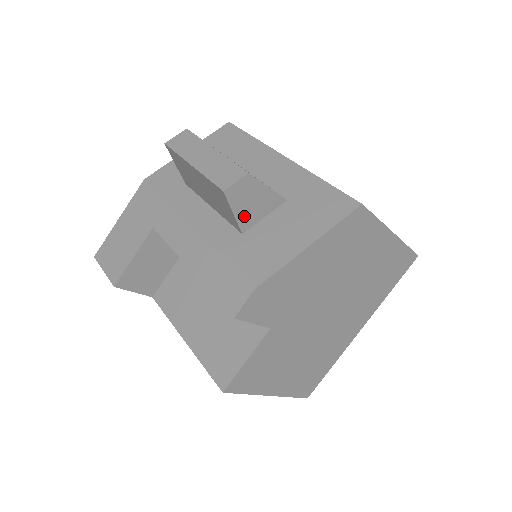
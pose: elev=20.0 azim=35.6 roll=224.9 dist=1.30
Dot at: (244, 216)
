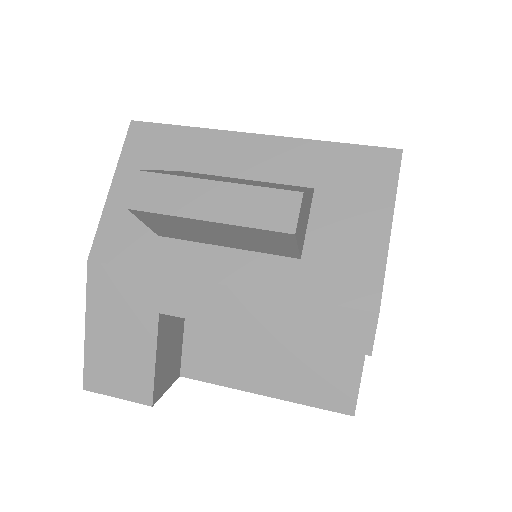
Dot at: (301, 240)
